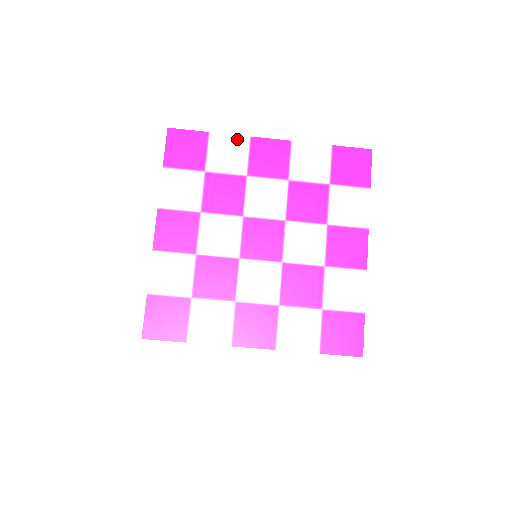
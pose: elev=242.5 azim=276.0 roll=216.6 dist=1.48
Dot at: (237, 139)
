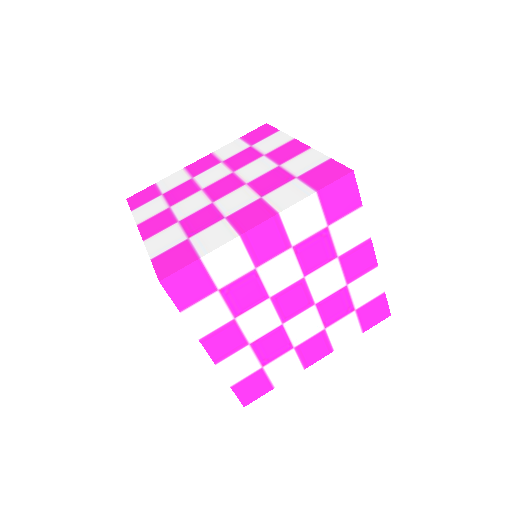
Dot at: (176, 174)
